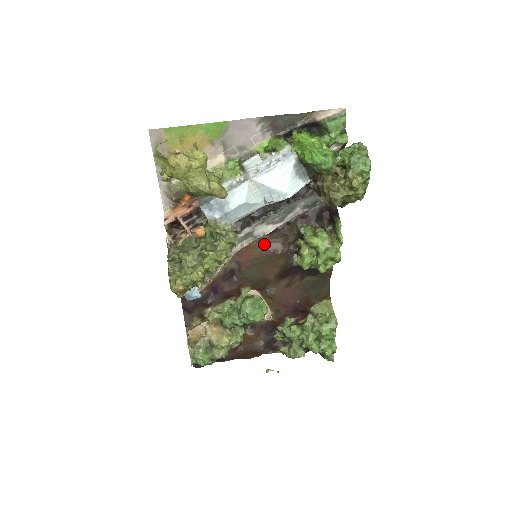
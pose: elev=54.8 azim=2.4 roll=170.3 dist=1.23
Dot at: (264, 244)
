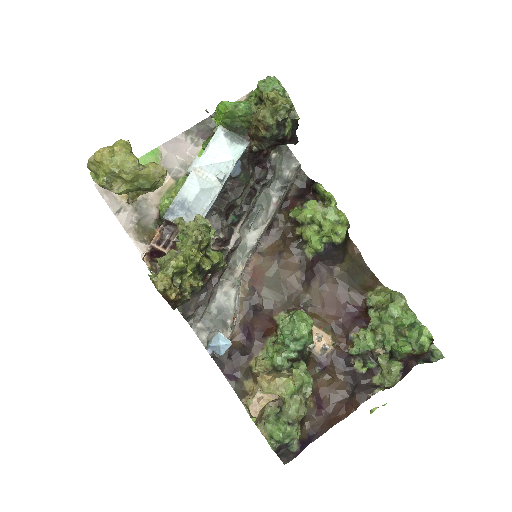
Dot at: (266, 253)
